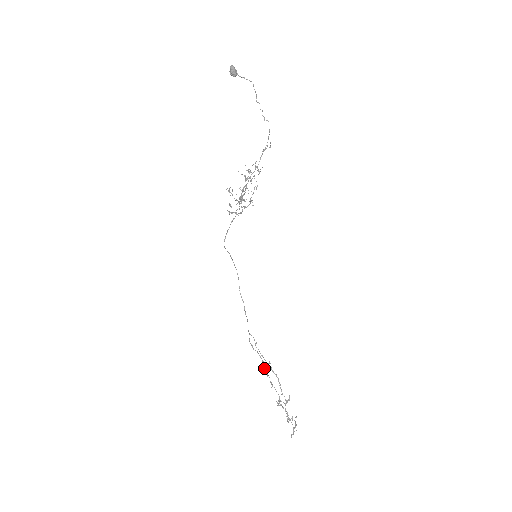
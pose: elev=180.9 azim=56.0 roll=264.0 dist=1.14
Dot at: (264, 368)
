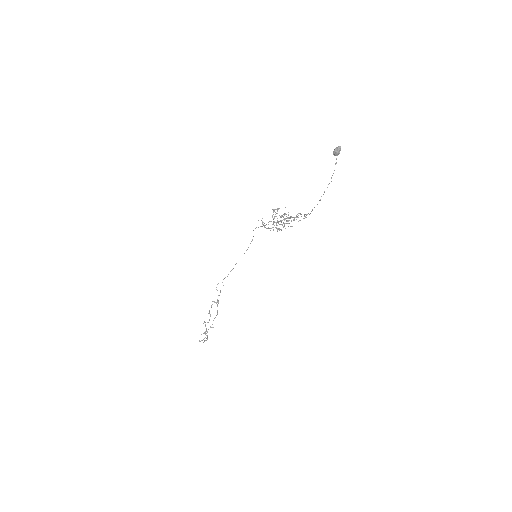
Dot at: (215, 302)
